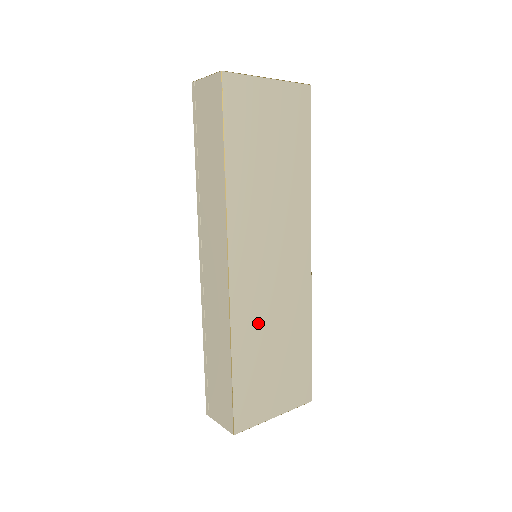
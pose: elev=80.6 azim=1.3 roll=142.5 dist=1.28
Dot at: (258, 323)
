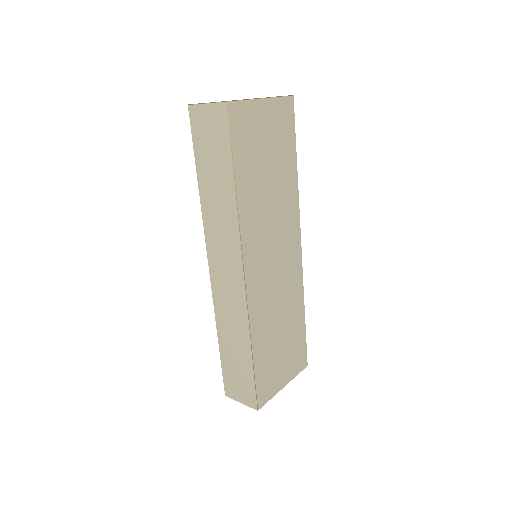
Dot at: (268, 316)
